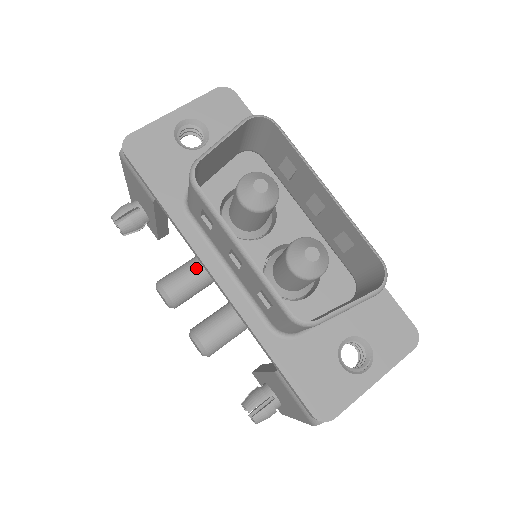
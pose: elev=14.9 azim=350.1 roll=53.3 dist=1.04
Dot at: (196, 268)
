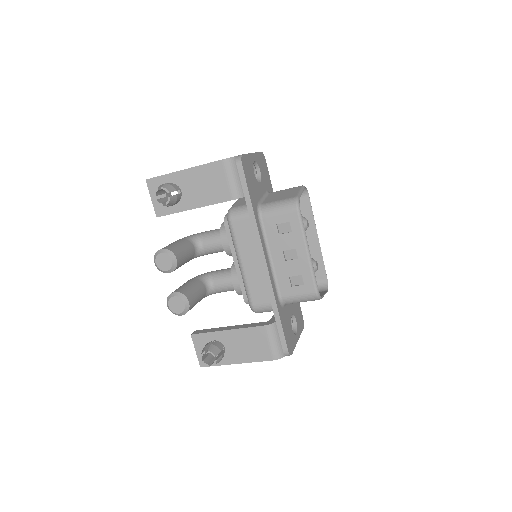
Dot at: (188, 249)
